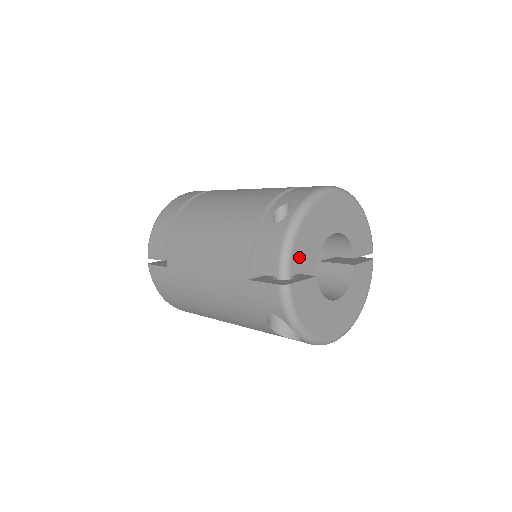
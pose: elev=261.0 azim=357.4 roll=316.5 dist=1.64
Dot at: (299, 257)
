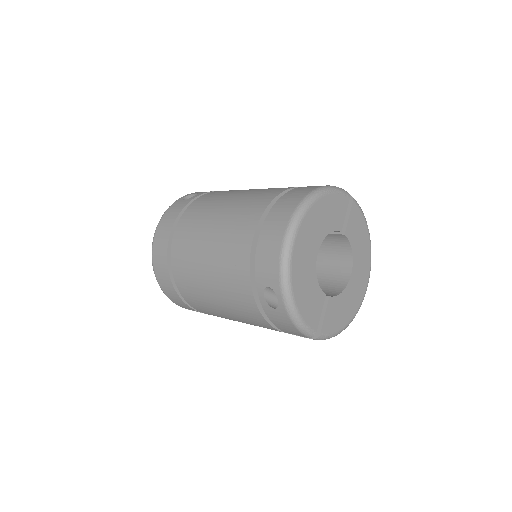
Dot at: (311, 315)
